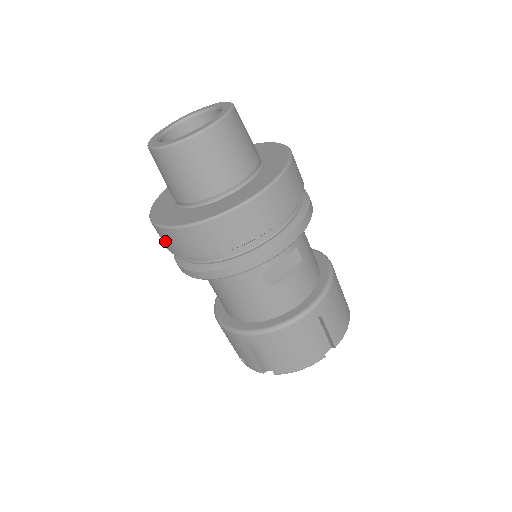
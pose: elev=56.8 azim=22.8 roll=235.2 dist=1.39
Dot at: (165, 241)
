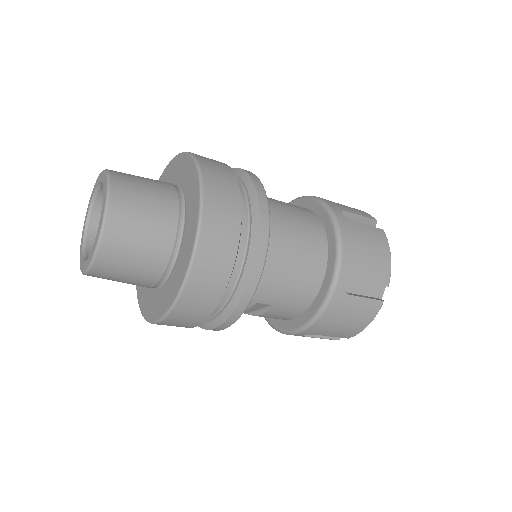
Dot at: occluded
